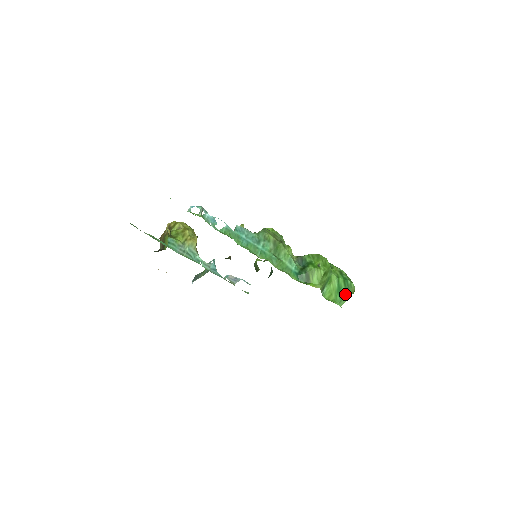
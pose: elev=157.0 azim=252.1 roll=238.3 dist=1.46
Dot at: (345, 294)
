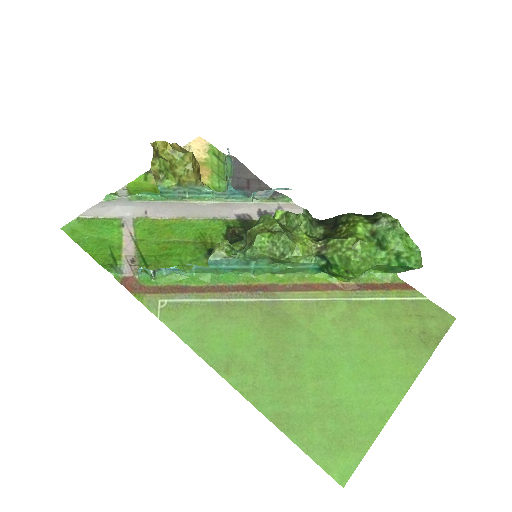
Dot at: (403, 270)
